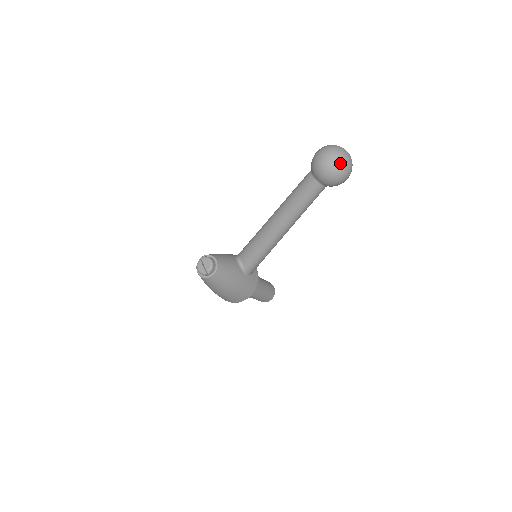
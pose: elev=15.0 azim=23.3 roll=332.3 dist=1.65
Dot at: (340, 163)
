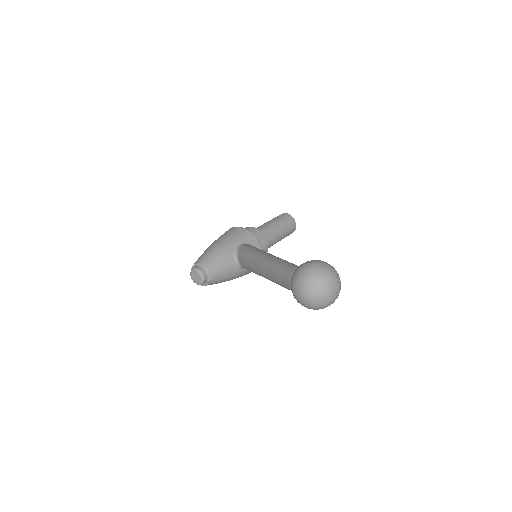
Dot at: (317, 305)
